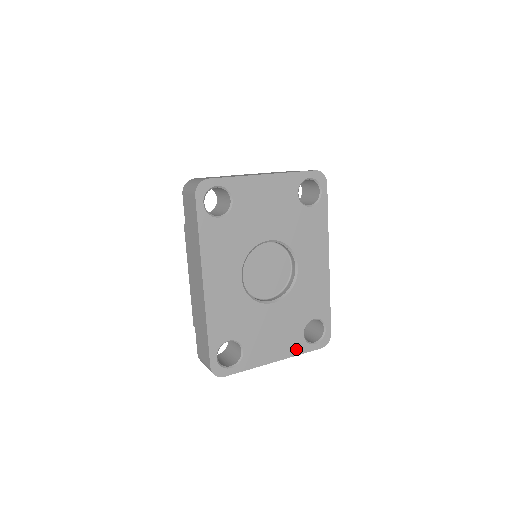
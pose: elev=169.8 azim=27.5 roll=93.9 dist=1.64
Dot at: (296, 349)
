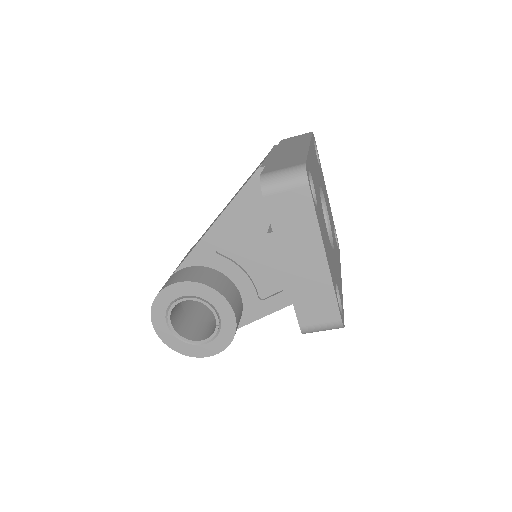
Dot at: (333, 281)
